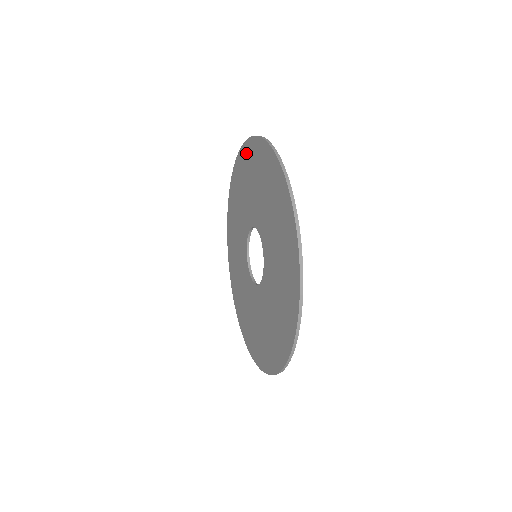
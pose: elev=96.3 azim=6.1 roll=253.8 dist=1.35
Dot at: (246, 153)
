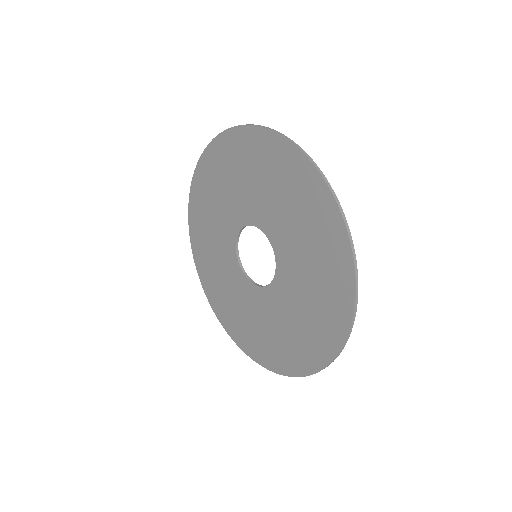
Dot at: (229, 143)
